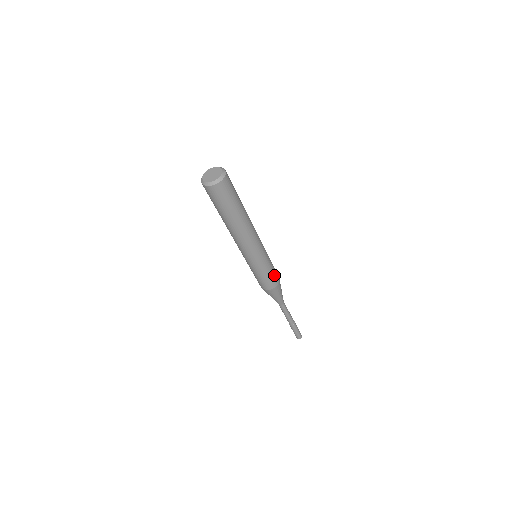
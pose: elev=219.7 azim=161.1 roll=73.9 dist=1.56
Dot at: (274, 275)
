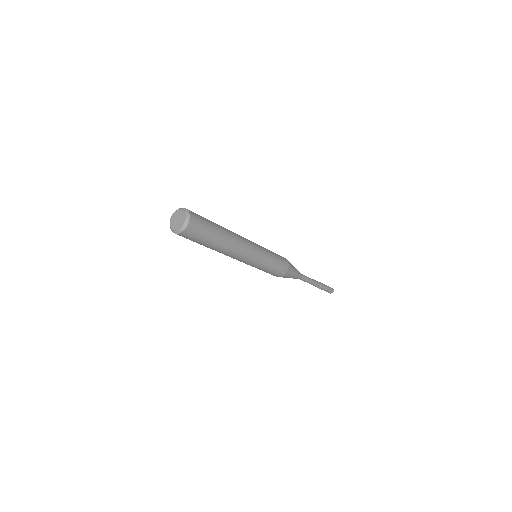
Dot at: (280, 258)
